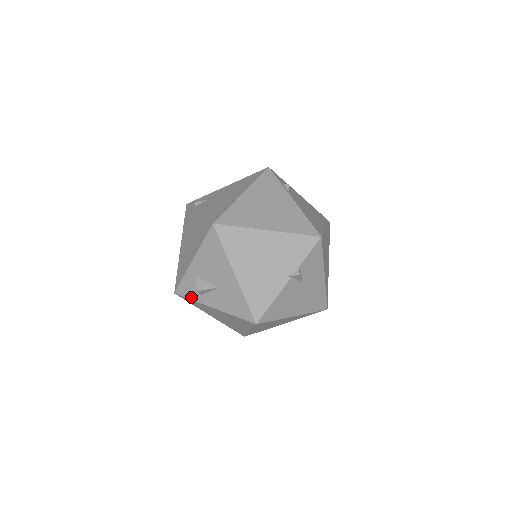
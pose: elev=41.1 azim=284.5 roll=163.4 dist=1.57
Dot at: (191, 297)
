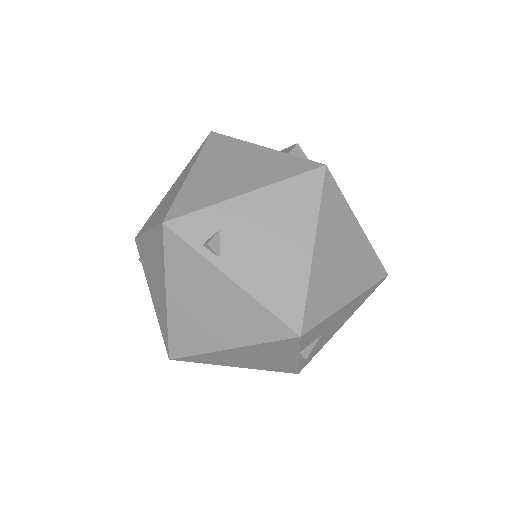
Dot at: occluded
